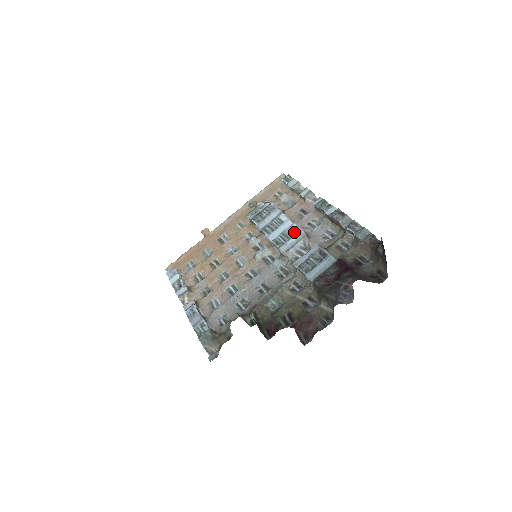
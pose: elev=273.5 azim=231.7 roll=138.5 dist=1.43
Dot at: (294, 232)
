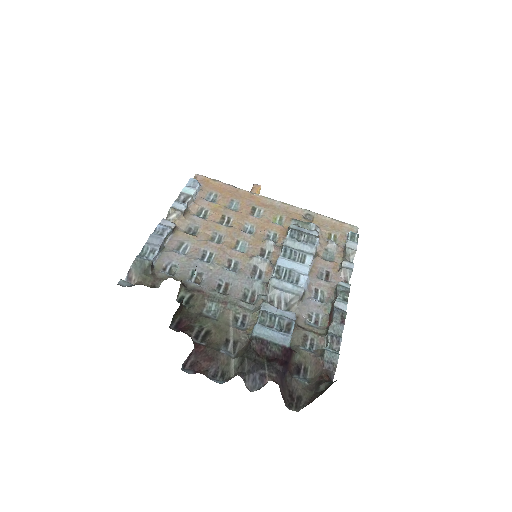
Dot at: (298, 281)
